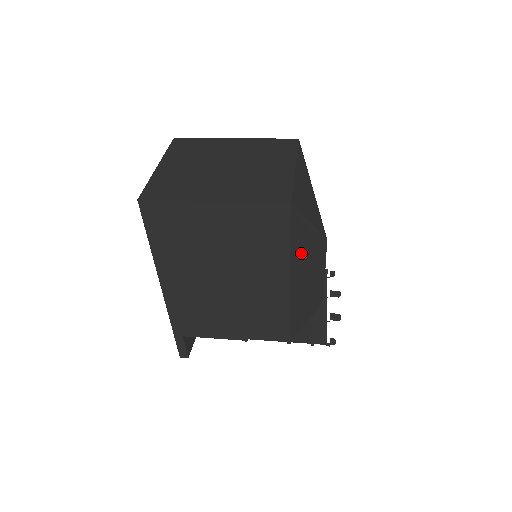
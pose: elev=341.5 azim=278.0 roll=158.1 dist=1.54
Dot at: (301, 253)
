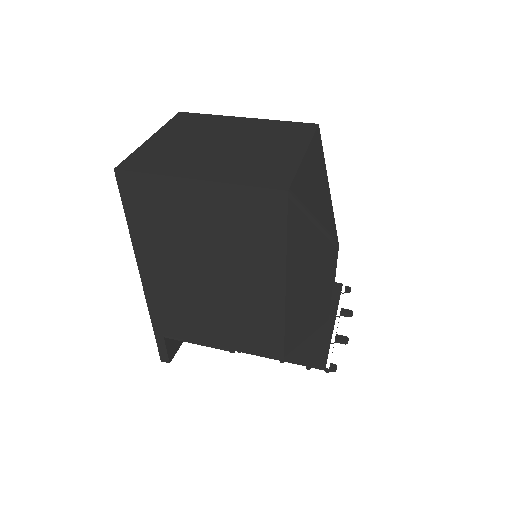
Dot at: (301, 255)
